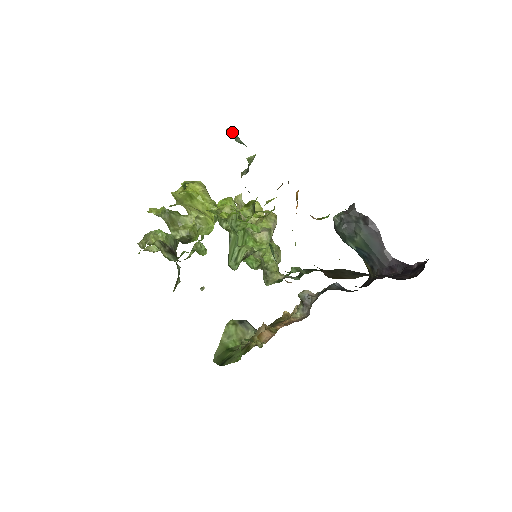
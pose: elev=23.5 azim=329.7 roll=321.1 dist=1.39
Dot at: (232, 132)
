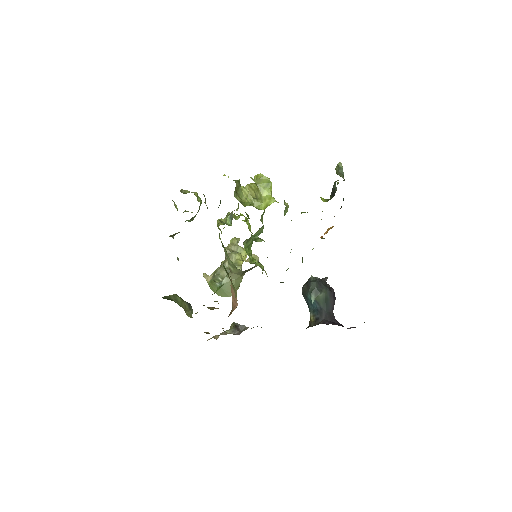
Dot at: (341, 166)
